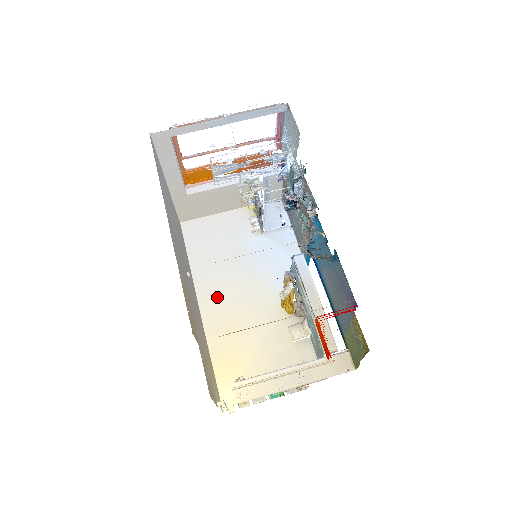
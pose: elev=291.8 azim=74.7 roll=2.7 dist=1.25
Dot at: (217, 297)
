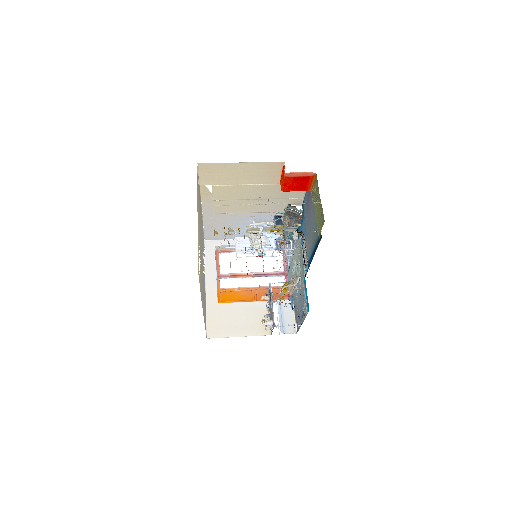
Dot at: occluded
